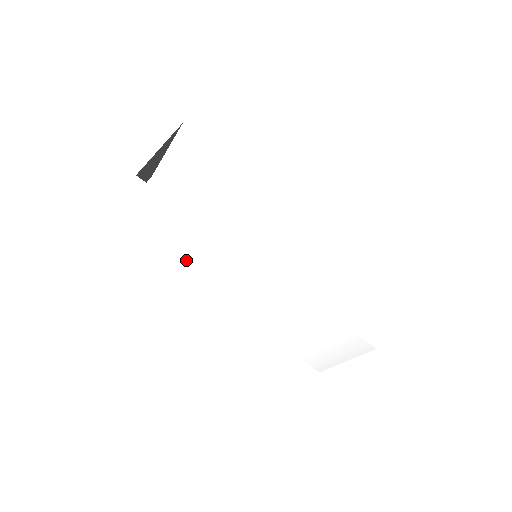
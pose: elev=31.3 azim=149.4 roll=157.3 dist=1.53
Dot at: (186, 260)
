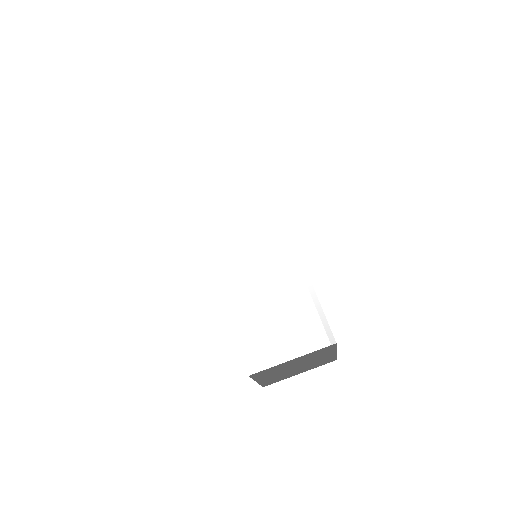
Dot at: (222, 202)
